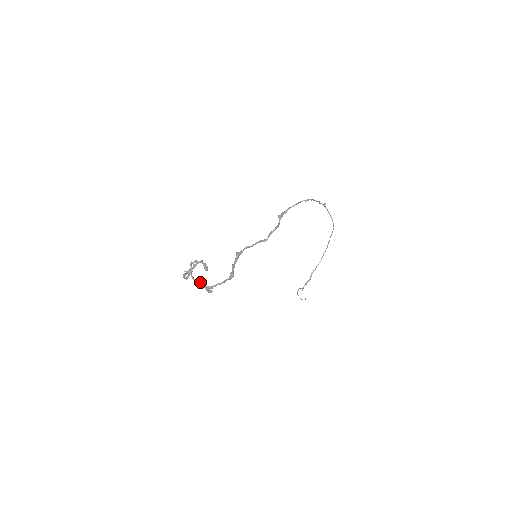
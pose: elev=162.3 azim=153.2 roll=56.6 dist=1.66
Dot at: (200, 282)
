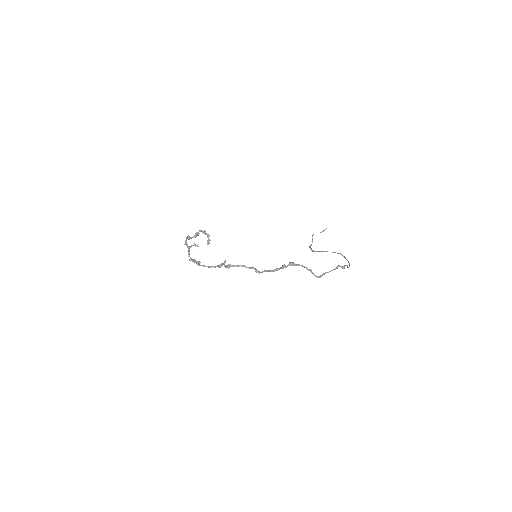
Dot at: (191, 259)
